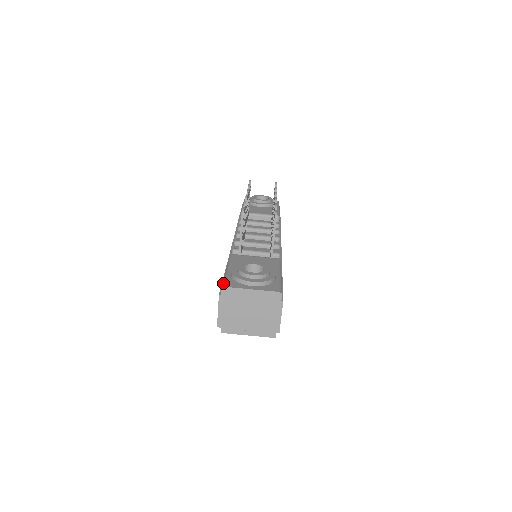
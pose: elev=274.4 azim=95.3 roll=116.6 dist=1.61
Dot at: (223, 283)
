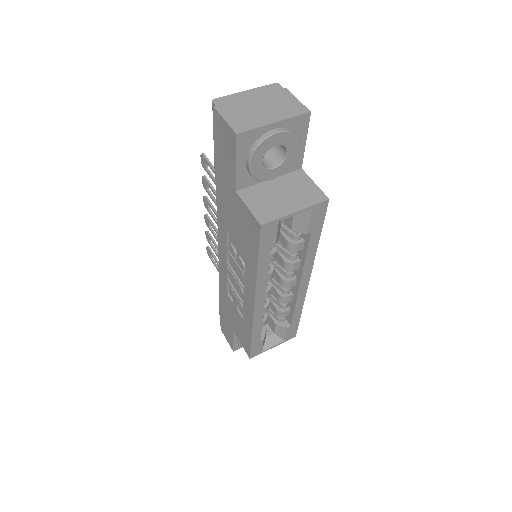
Dot at: (212, 110)
